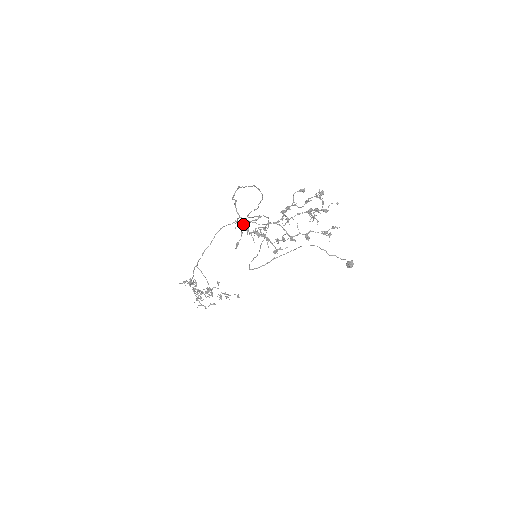
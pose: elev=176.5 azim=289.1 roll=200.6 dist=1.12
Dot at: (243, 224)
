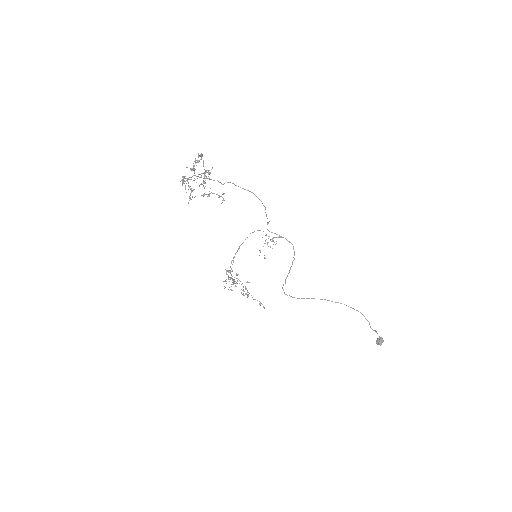
Dot at: (183, 177)
